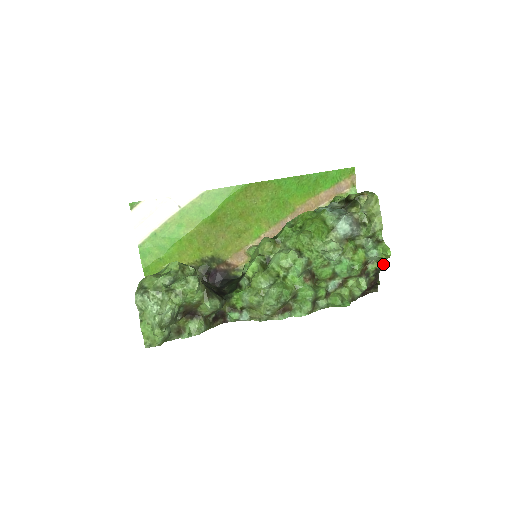
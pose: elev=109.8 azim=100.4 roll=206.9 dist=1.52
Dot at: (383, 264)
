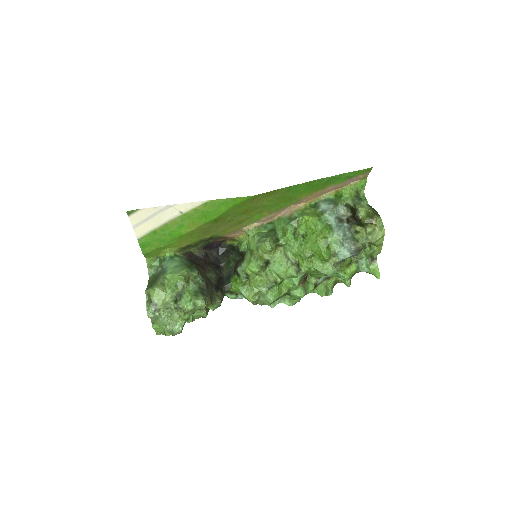
Dot at: occluded
